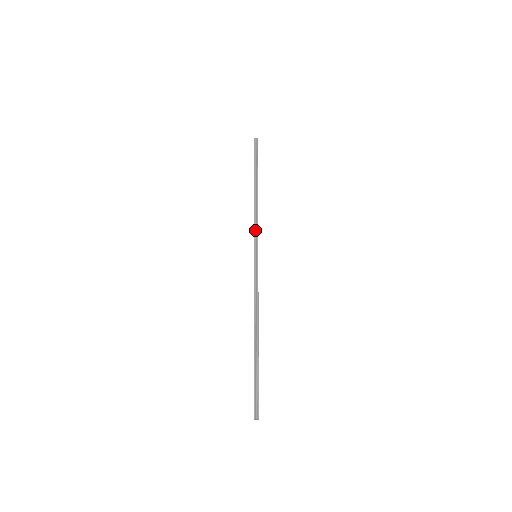
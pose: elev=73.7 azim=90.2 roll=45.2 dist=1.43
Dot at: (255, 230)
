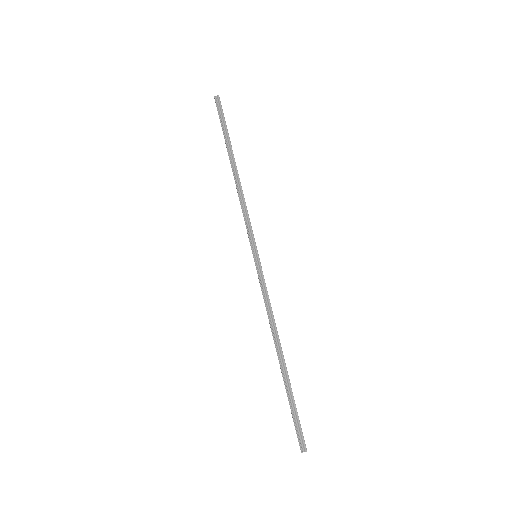
Dot at: (247, 223)
